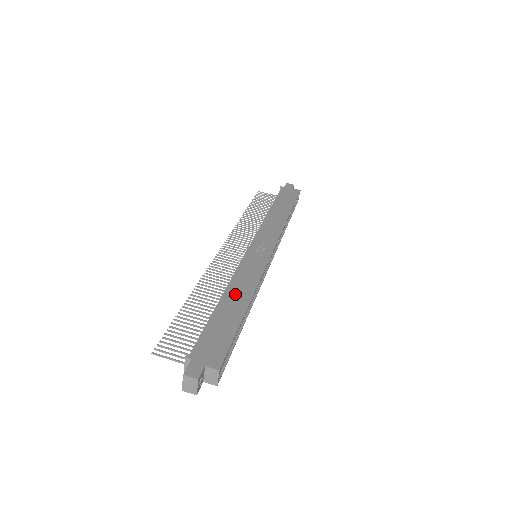
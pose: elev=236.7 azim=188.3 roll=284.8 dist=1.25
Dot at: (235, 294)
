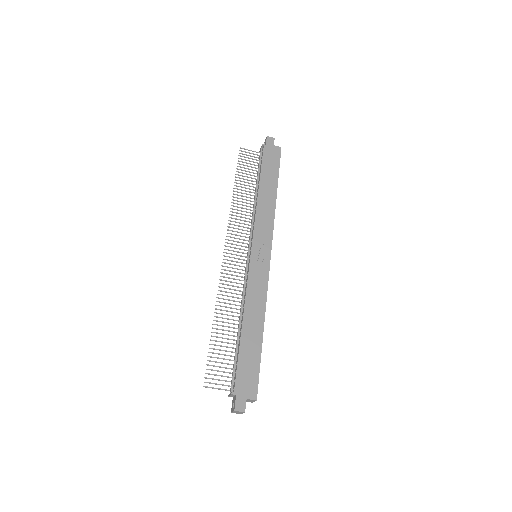
Dot at: (252, 318)
